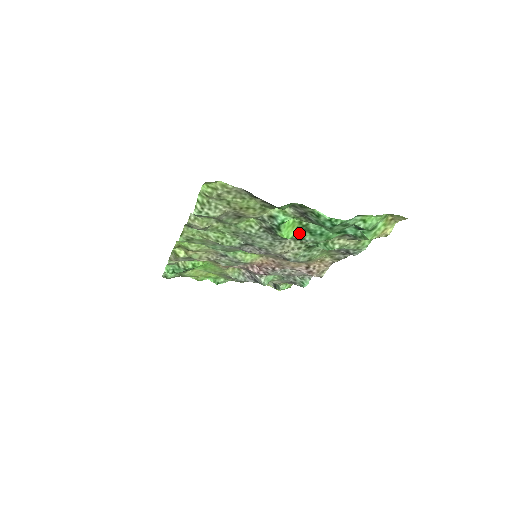
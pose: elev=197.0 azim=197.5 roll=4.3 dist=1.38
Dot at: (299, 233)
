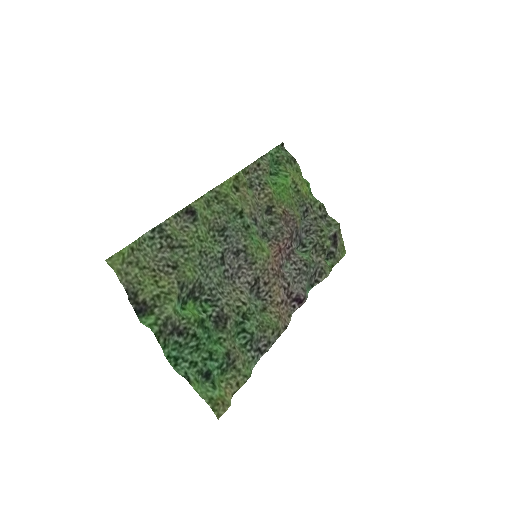
Dot at: (204, 317)
